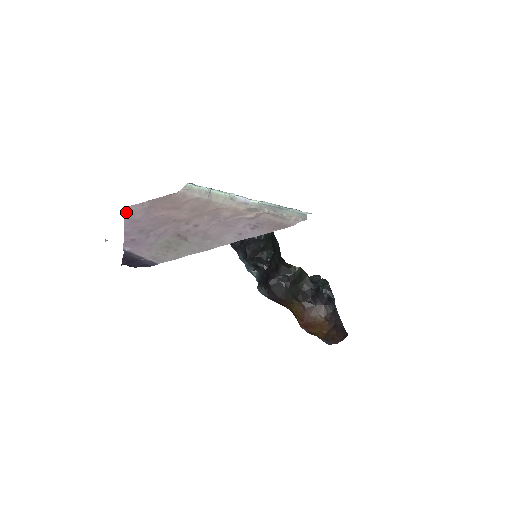
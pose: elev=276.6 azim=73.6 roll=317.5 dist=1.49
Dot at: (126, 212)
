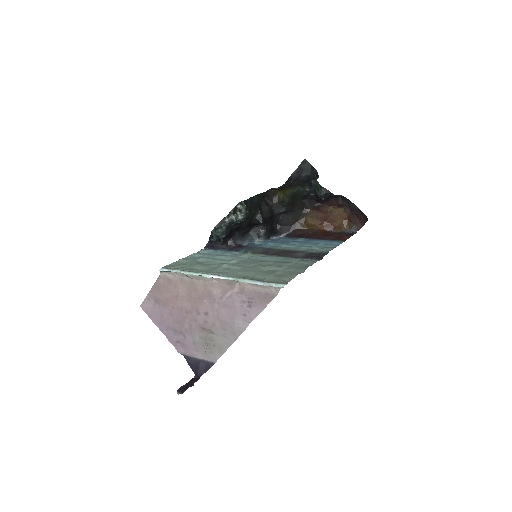
Dot at: (146, 312)
